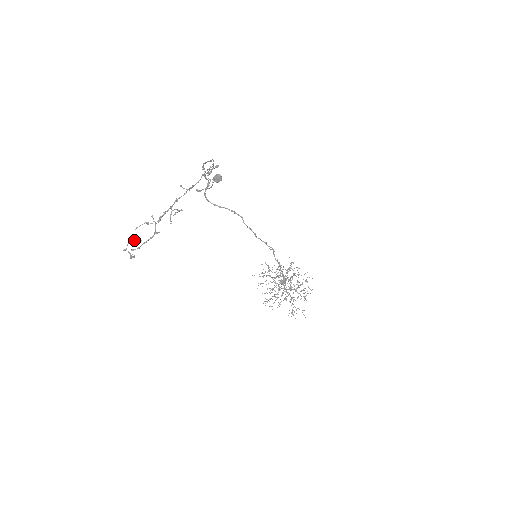
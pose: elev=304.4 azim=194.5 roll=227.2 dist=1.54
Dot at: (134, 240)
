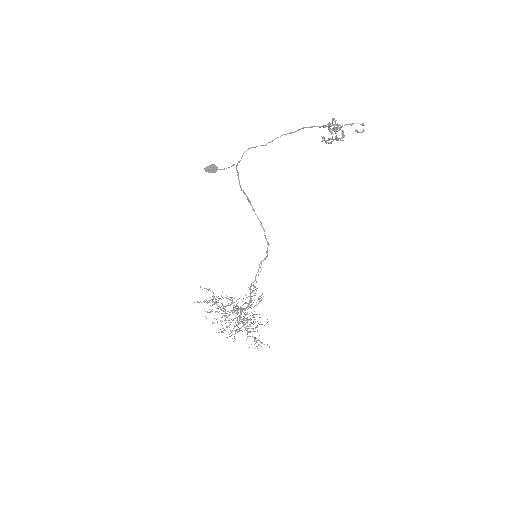
Dot at: (329, 128)
